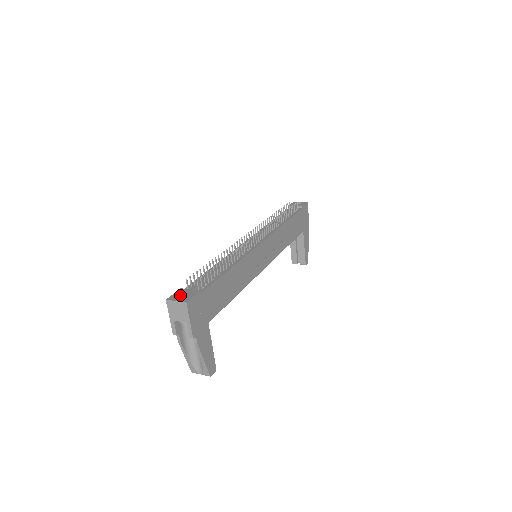
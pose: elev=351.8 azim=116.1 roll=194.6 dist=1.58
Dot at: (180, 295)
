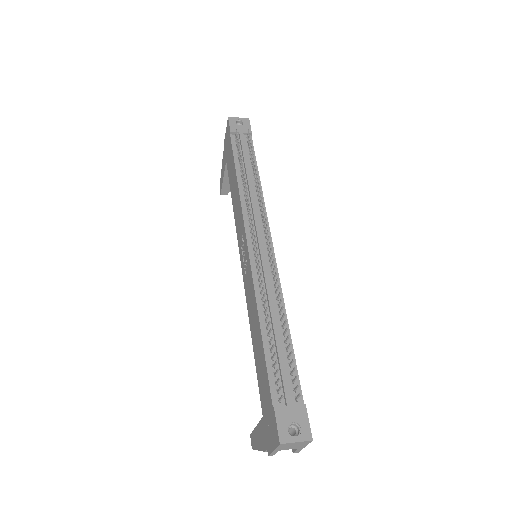
Dot at: (288, 425)
